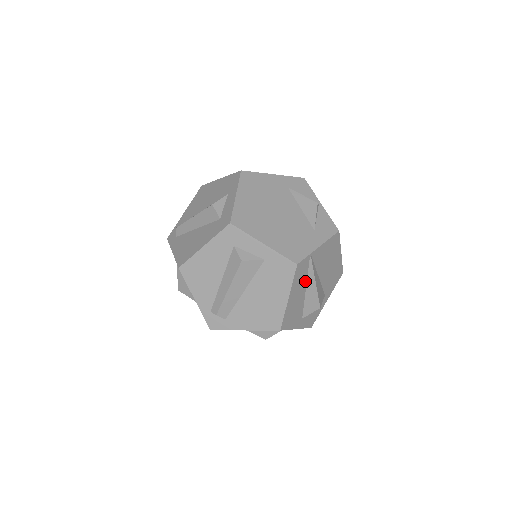
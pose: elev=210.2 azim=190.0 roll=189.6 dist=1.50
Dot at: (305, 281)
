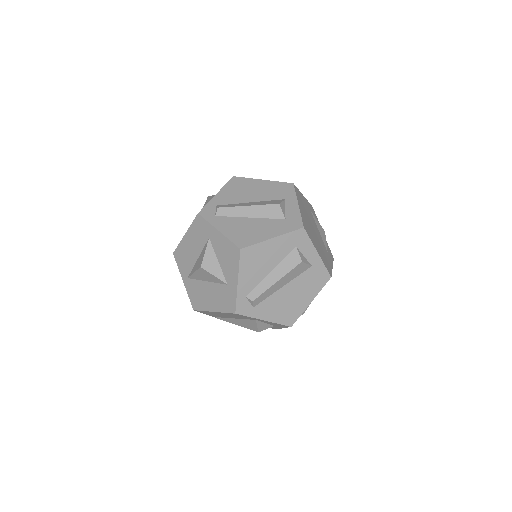
Dot at: occluded
